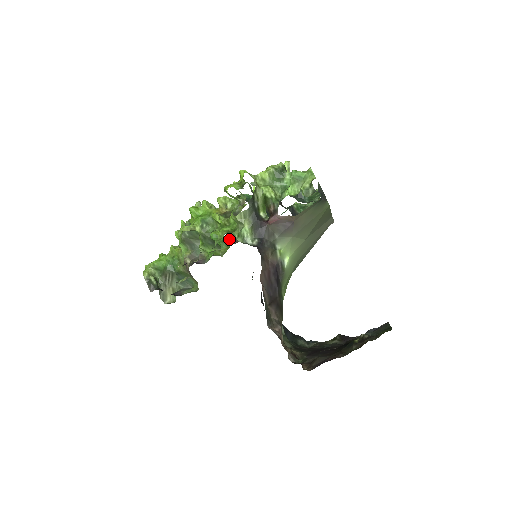
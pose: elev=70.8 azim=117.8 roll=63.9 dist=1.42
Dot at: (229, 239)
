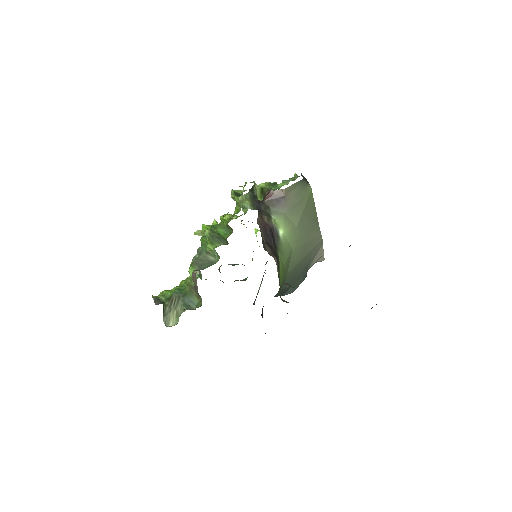
Dot at: occluded
